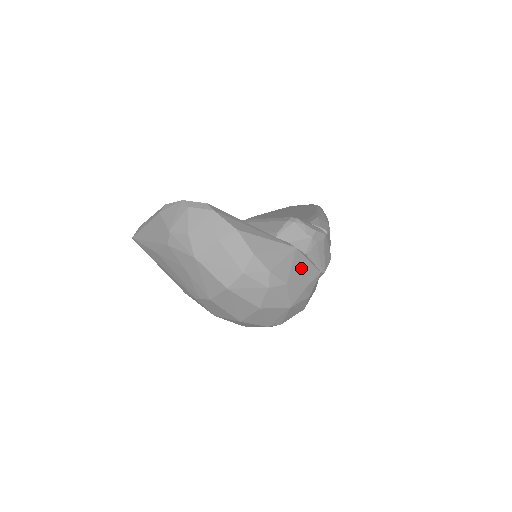
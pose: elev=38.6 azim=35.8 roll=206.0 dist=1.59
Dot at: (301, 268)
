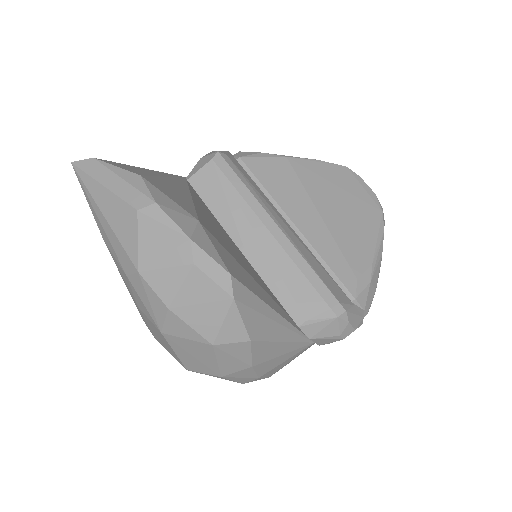
Dot at: occluded
